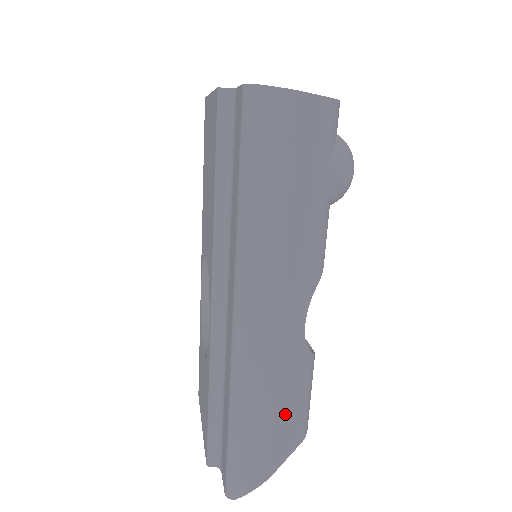
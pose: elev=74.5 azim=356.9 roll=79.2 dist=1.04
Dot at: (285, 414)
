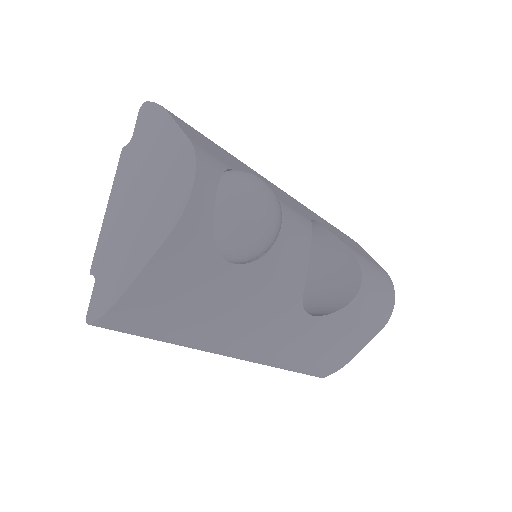
Dot at: (335, 345)
